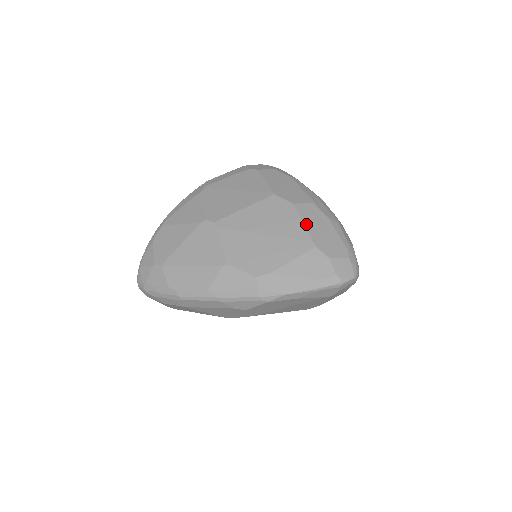
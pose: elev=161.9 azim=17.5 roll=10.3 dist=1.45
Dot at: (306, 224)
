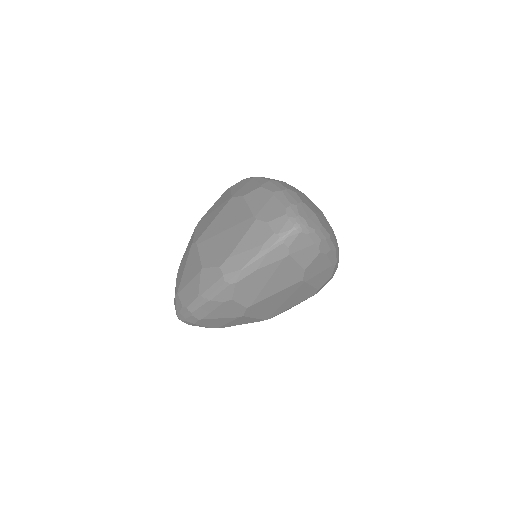
Dot at: (251, 206)
